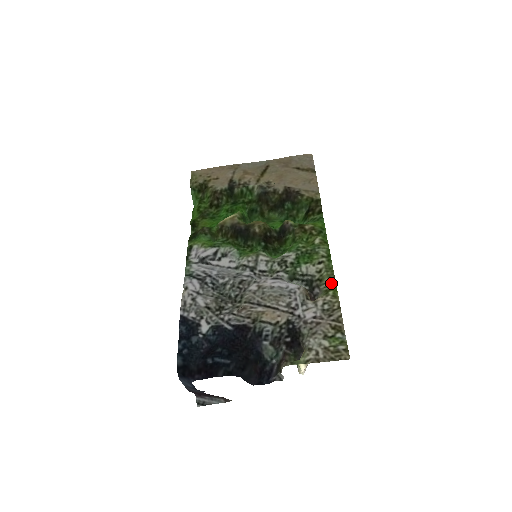
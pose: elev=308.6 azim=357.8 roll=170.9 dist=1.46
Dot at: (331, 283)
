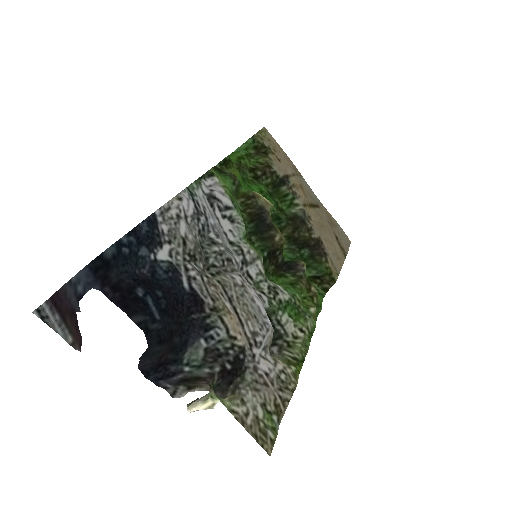
Dot at: (299, 360)
